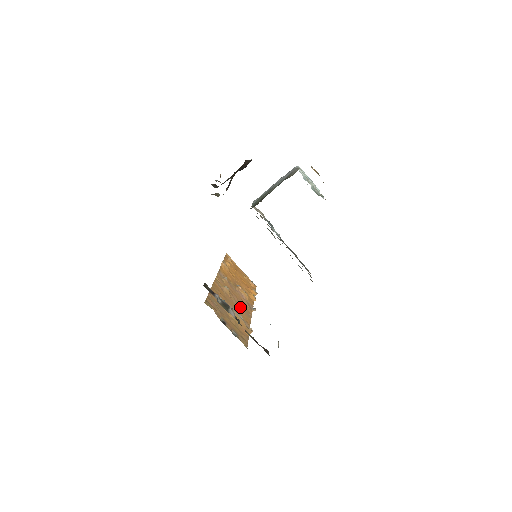
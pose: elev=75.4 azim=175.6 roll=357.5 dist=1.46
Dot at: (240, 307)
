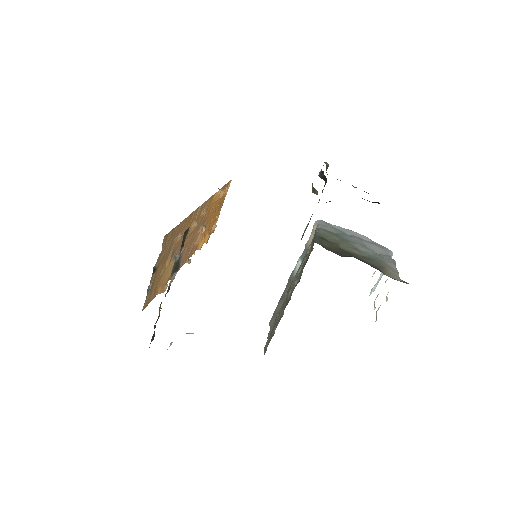
Dot at: (183, 253)
